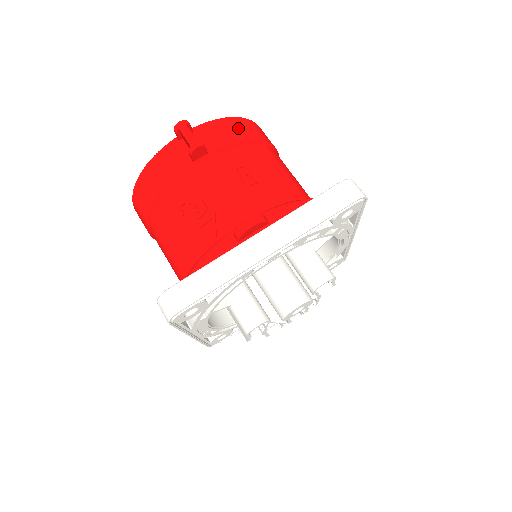
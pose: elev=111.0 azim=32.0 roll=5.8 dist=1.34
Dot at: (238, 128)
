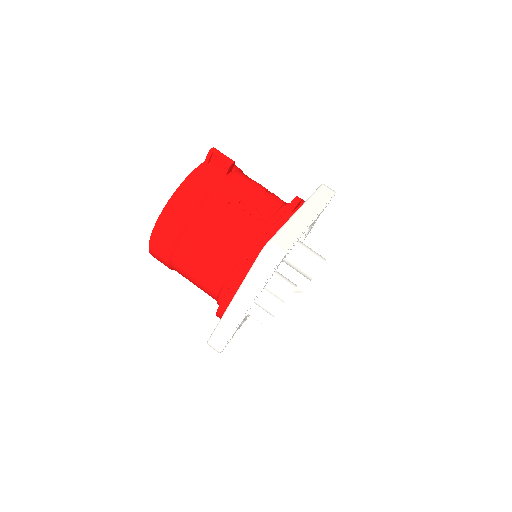
Dot at: occluded
